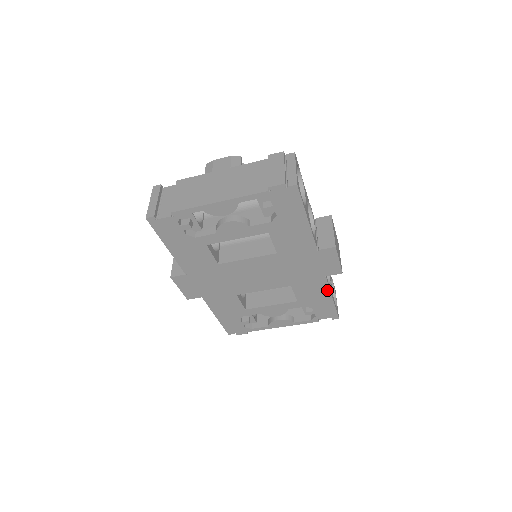
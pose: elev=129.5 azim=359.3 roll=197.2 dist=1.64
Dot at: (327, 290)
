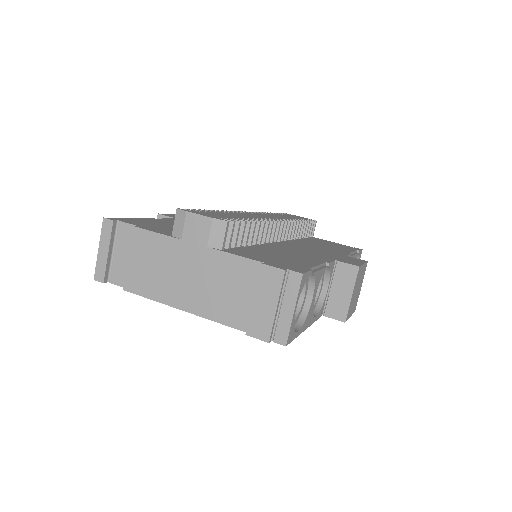
Dot at: occluded
